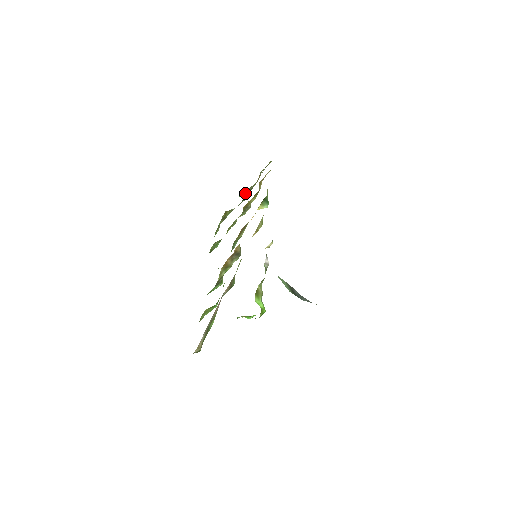
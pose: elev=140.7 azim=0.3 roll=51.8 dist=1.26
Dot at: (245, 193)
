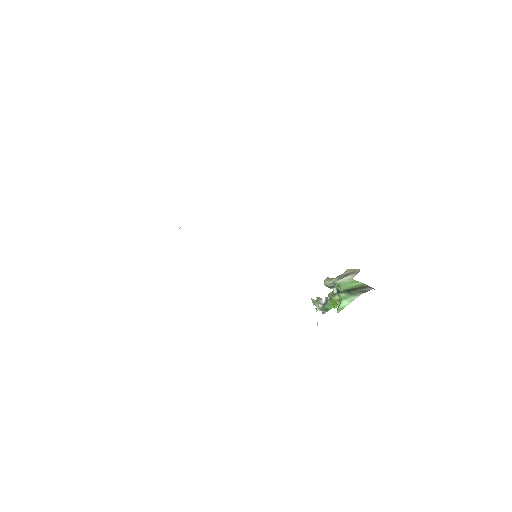
Dot at: occluded
